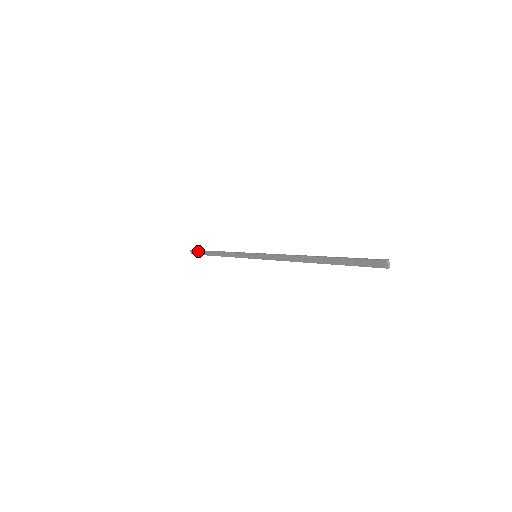
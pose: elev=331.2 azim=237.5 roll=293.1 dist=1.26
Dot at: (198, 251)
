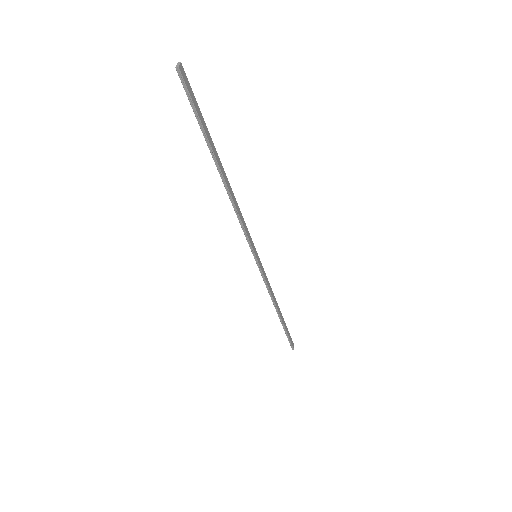
Dot at: occluded
